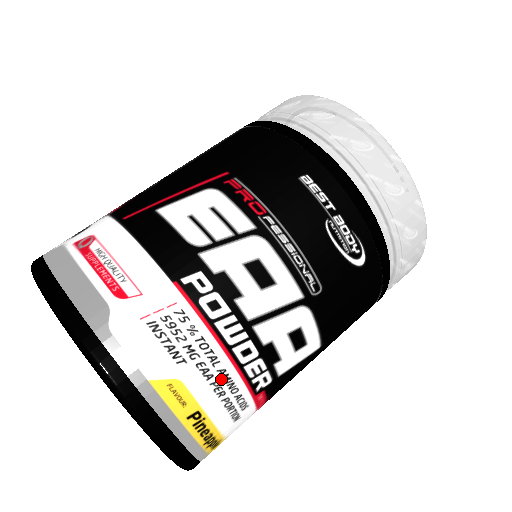
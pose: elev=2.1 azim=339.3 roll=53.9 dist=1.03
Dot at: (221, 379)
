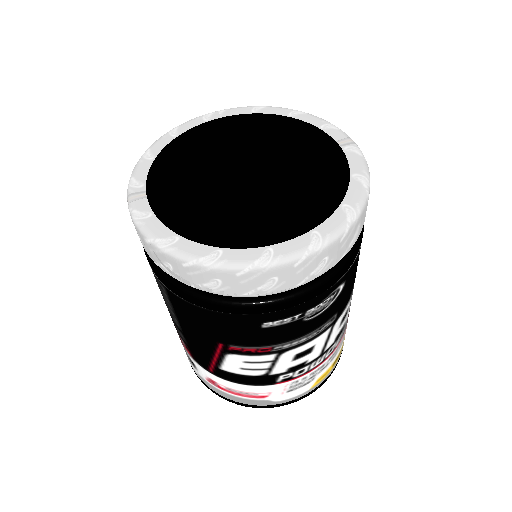
Dot at: (331, 358)
